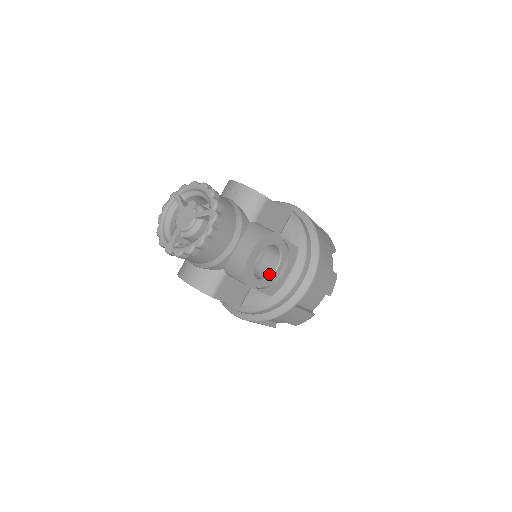
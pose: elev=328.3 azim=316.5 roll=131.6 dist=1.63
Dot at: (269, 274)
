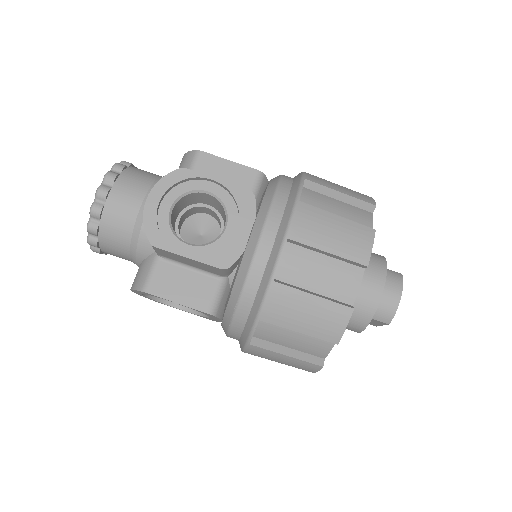
Dot at: (215, 239)
